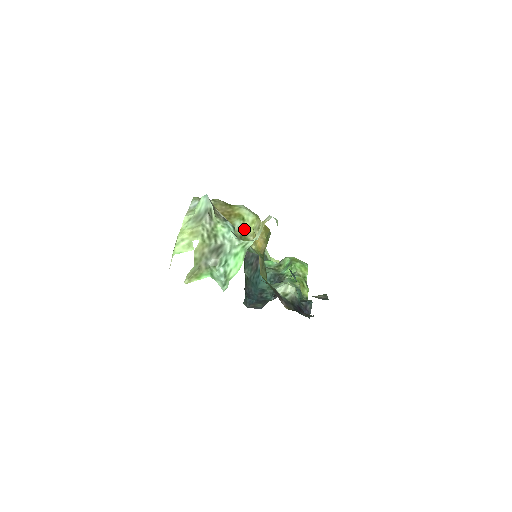
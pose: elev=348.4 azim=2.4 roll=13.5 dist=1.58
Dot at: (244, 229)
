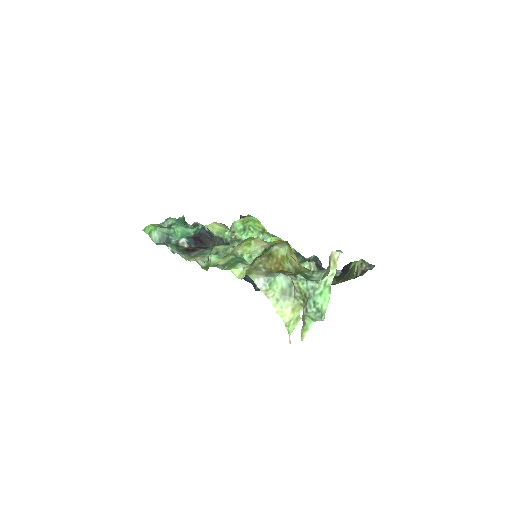
Dot at: (292, 264)
